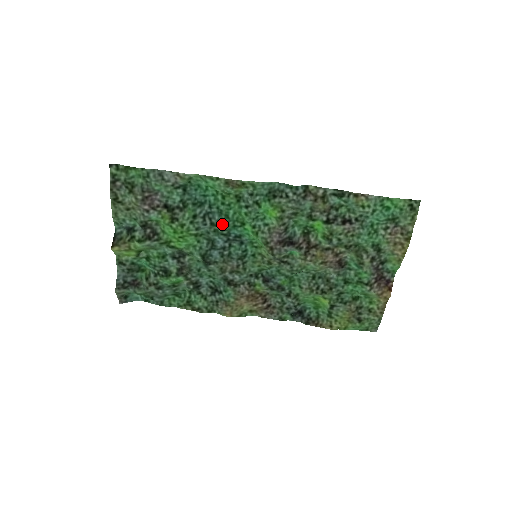
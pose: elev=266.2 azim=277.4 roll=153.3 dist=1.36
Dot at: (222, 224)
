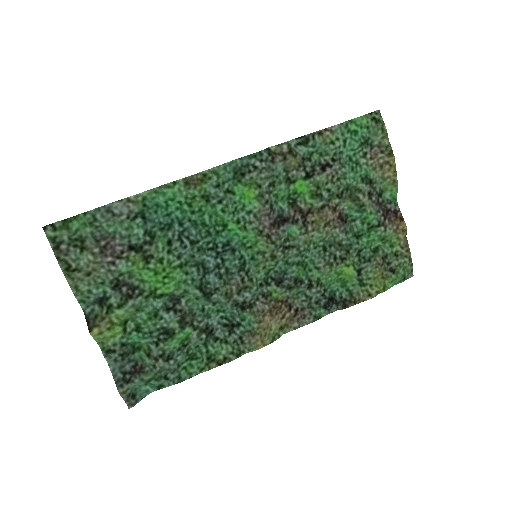
Dot at: (203, 237)
